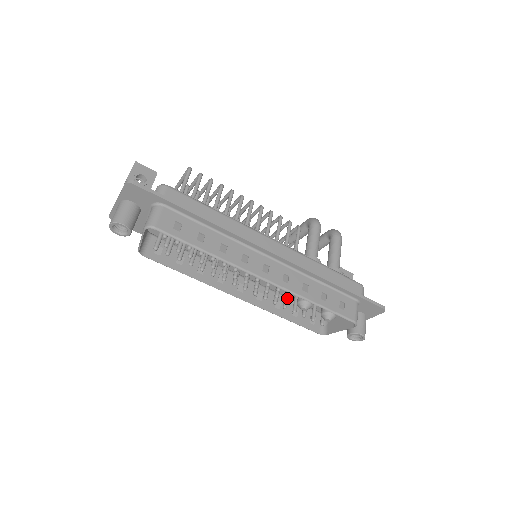
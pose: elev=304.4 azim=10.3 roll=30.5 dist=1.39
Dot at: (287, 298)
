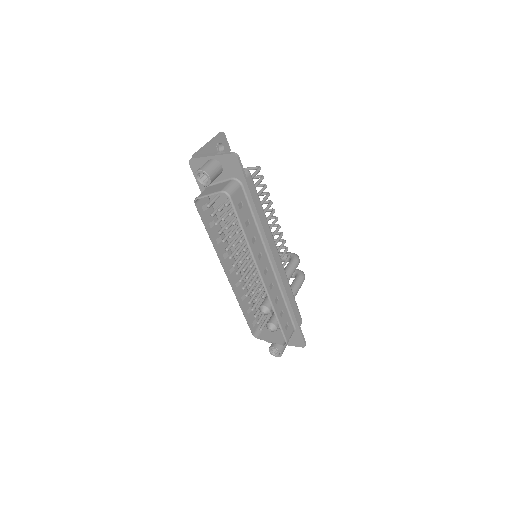
Dot at: (258, 298)
